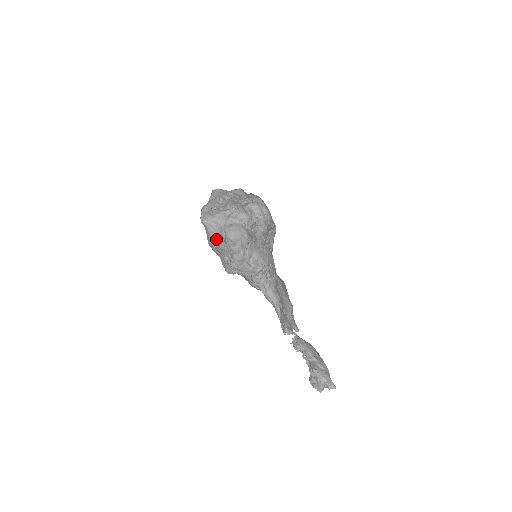
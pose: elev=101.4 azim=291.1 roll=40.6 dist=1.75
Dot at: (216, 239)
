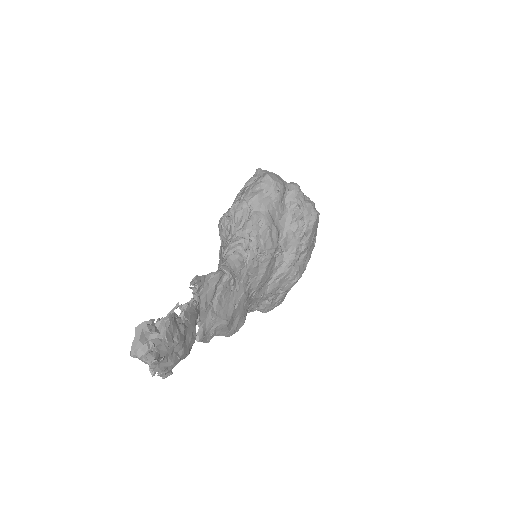
Dot at: occluded
